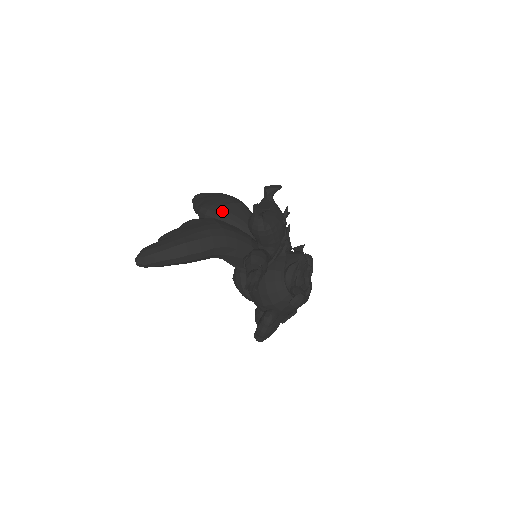
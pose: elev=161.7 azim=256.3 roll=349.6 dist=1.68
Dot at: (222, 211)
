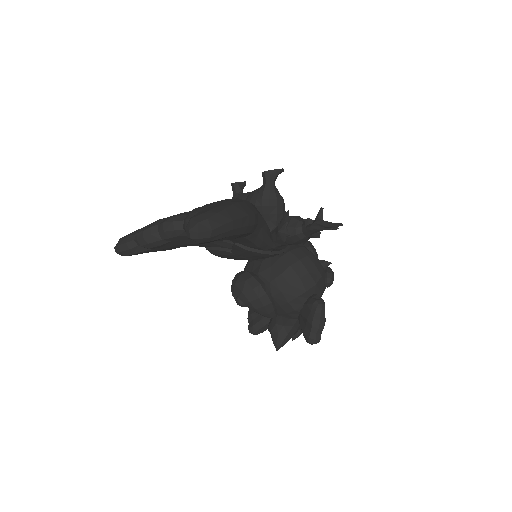
Dot at: occluded
